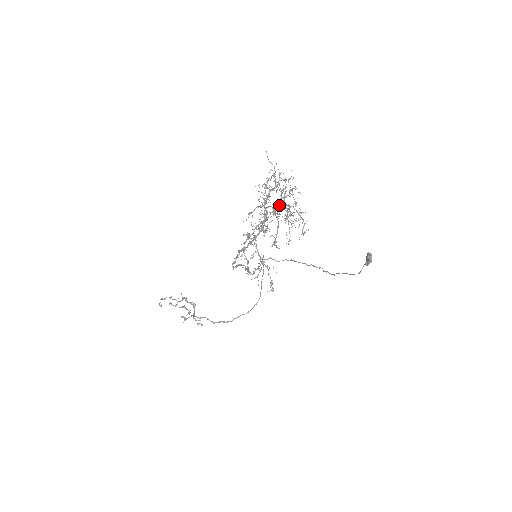
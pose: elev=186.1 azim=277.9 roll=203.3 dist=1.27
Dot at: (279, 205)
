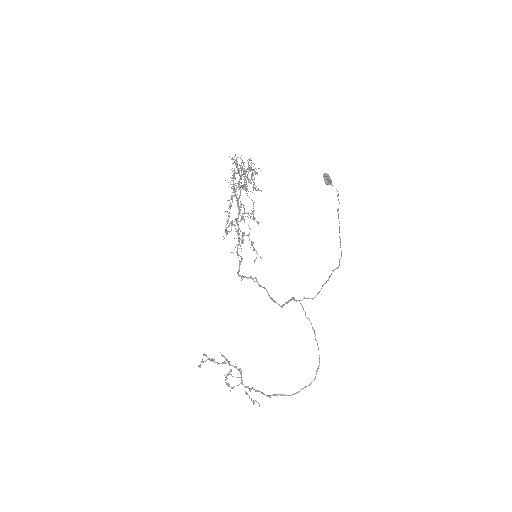
Dot at: (240, 176)
